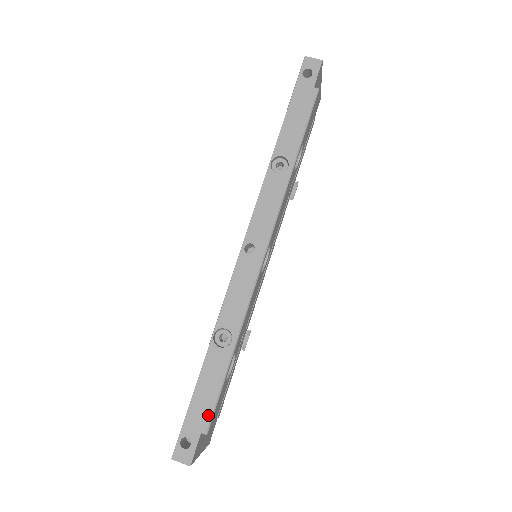
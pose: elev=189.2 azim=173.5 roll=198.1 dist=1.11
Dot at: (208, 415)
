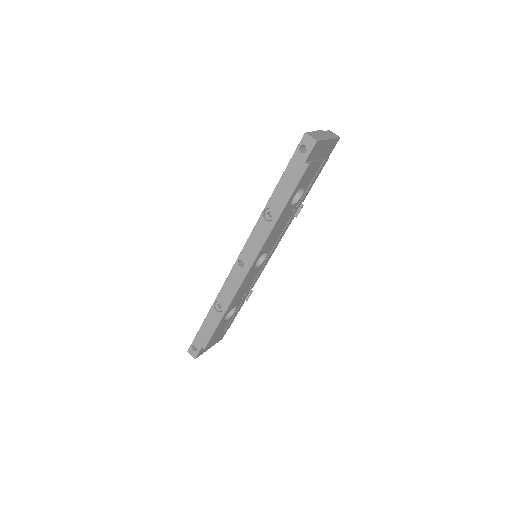
Dot at: (206, 341)
